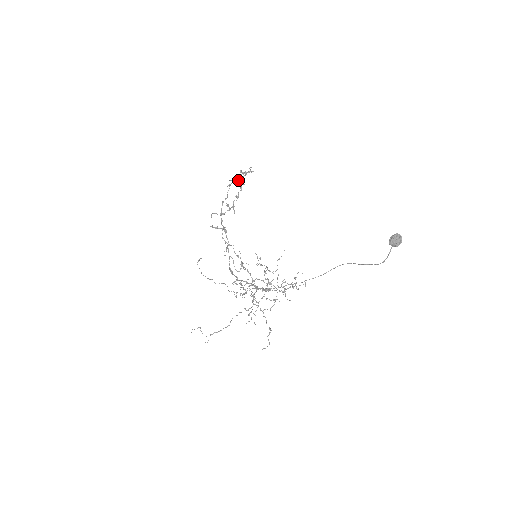
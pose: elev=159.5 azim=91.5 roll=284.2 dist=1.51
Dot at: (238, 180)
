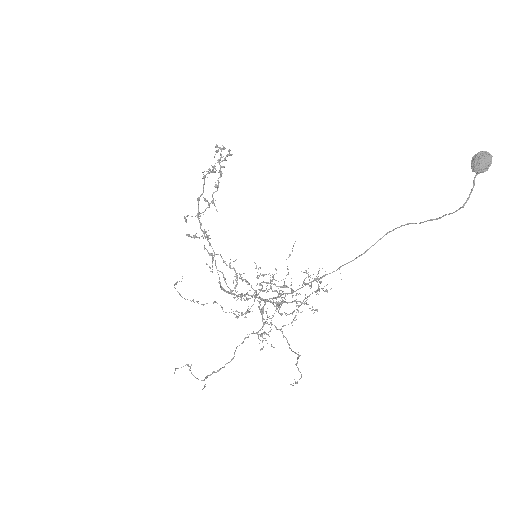
Dot at: (215, 168)
